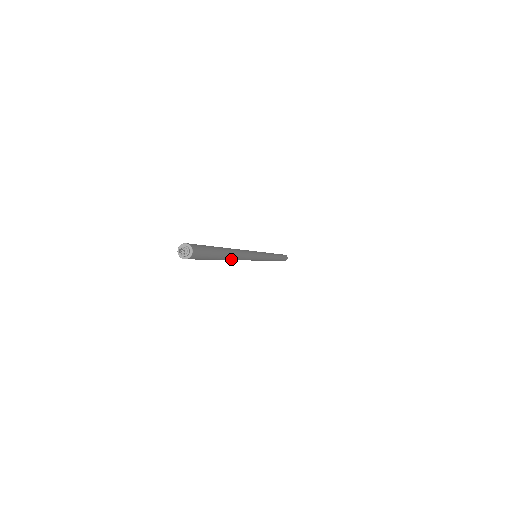
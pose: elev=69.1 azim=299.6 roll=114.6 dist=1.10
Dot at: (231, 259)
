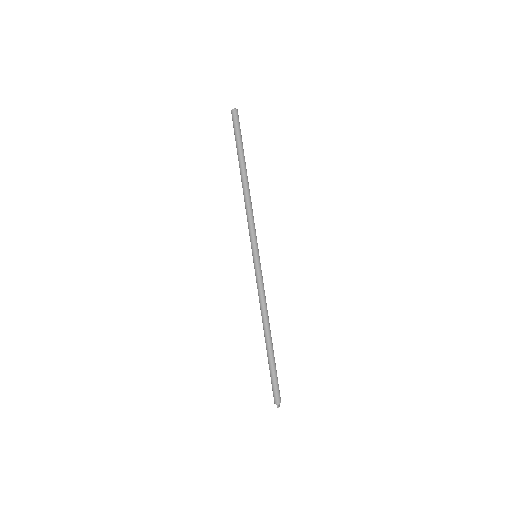
Dot at: occluded
